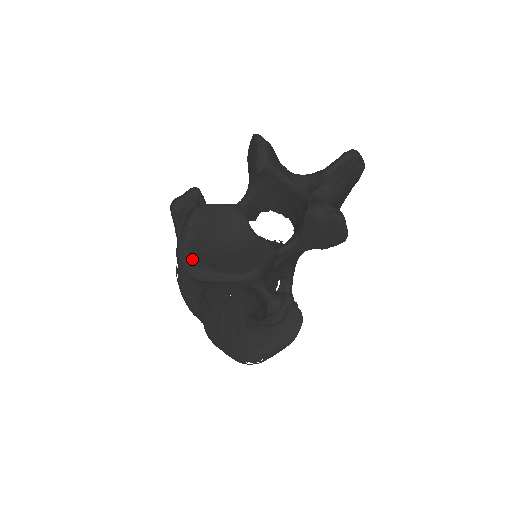
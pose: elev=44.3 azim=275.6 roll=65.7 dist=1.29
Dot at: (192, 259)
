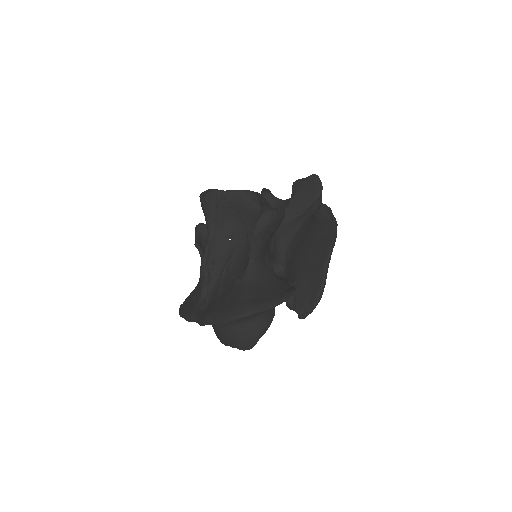
Dot at: occluded
